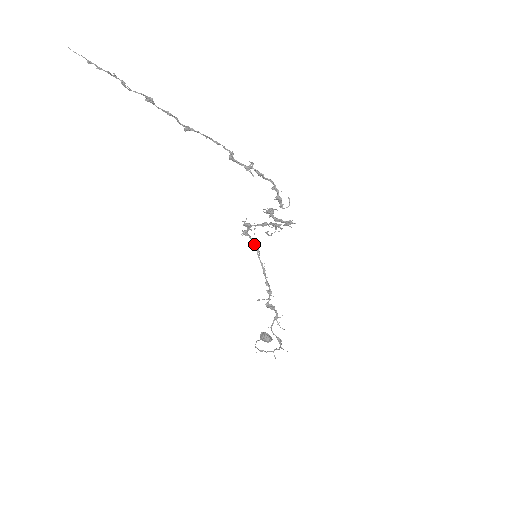
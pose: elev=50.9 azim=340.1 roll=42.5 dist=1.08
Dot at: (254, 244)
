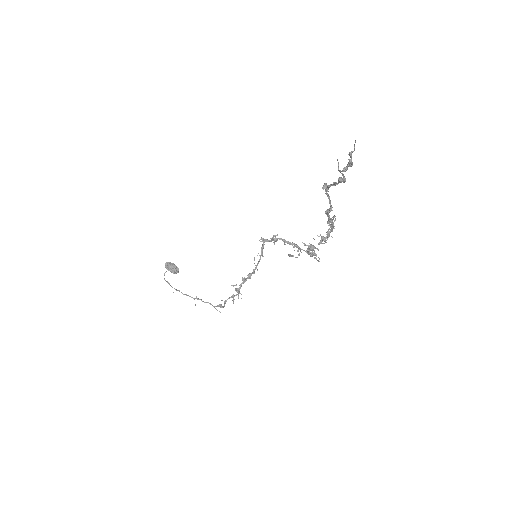
Dot at: occluded
